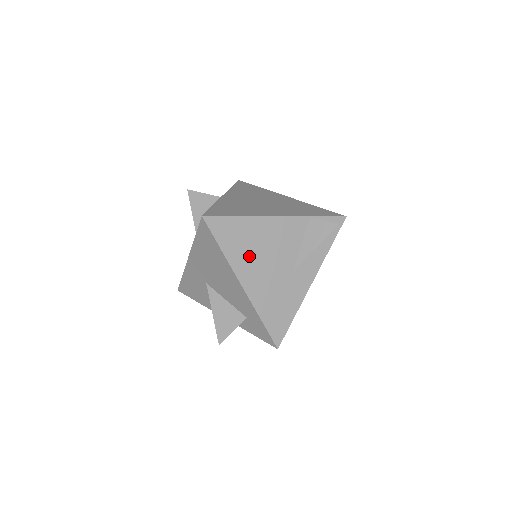
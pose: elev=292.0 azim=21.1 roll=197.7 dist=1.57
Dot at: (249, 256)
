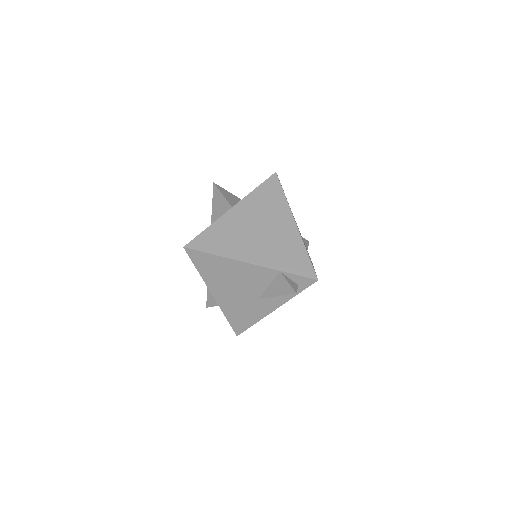
Dot at: (220, 280)
